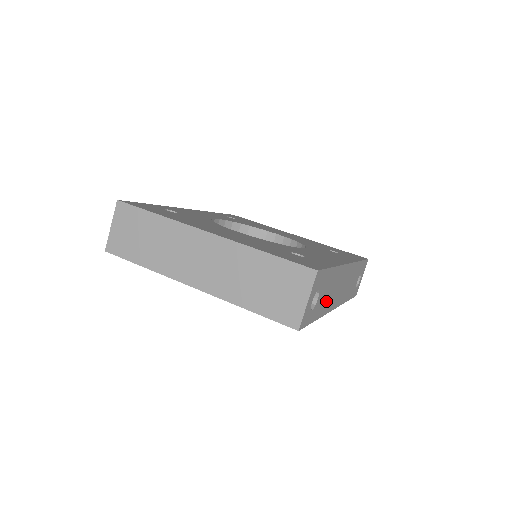
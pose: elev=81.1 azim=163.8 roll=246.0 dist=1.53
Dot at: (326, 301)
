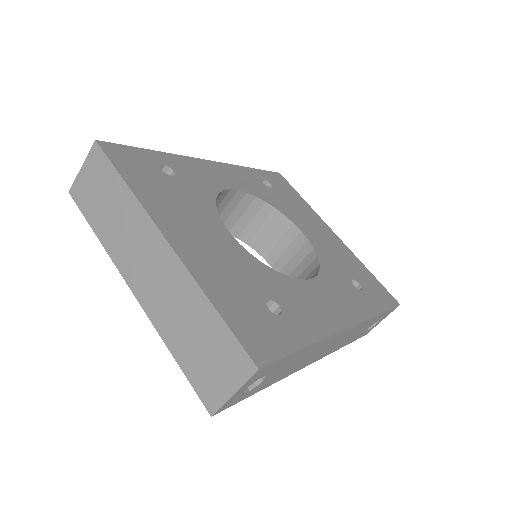
Dot at: (287, 370)
